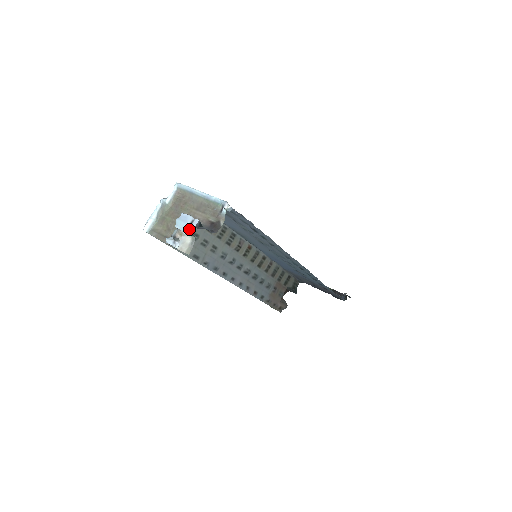
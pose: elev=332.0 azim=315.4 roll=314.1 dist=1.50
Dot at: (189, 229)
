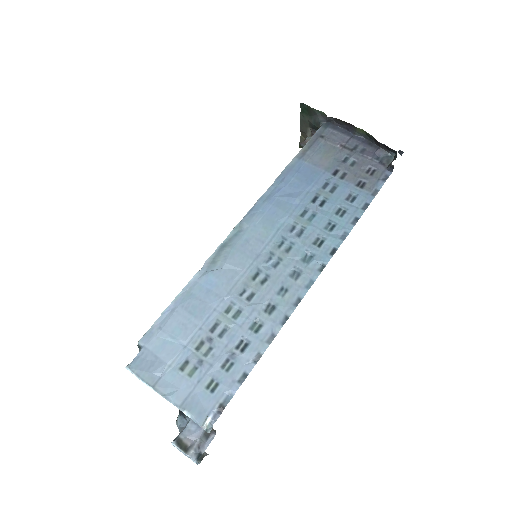
Dot at: occluded
